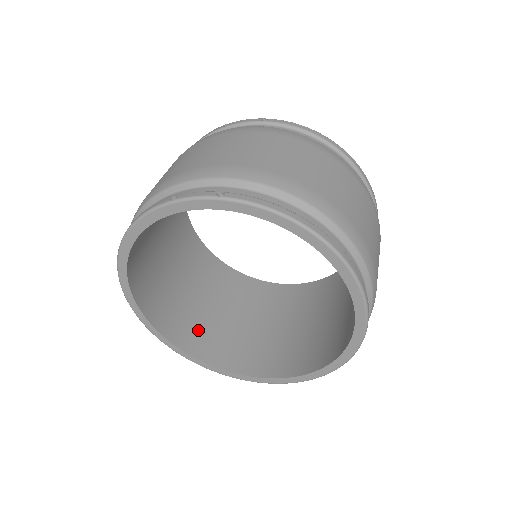
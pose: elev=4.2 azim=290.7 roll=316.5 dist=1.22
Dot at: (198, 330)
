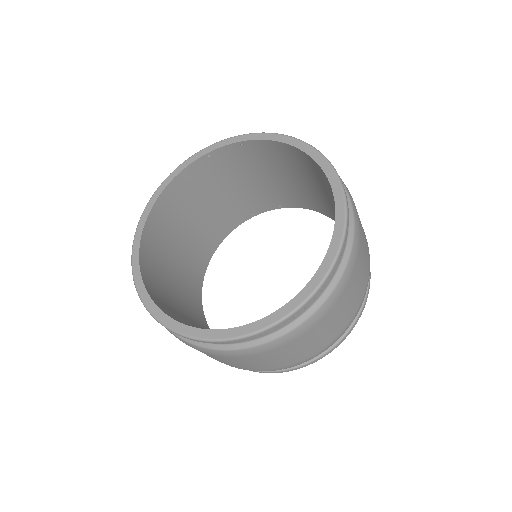
Dot at: (179, 321)
